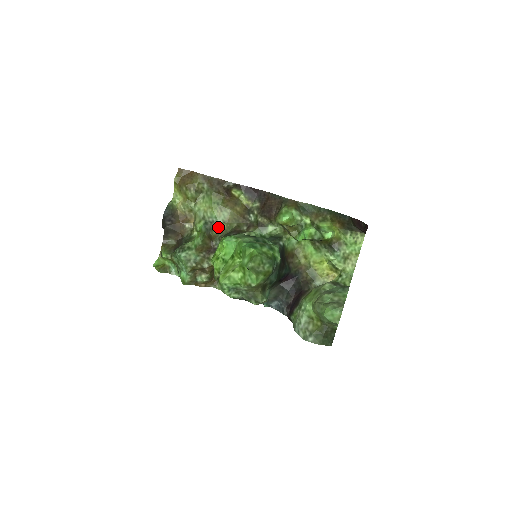
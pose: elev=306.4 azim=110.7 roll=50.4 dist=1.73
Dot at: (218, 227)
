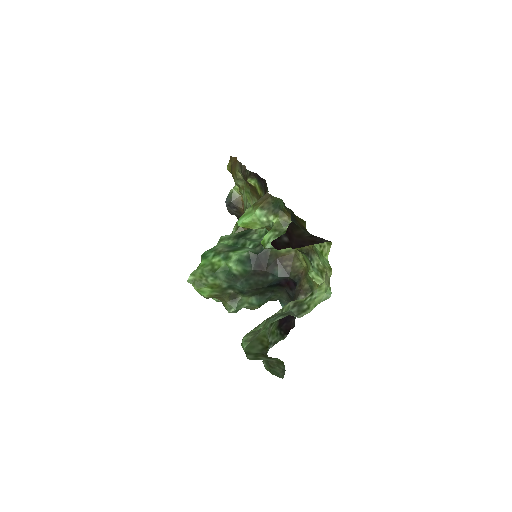
Dot at: occluded
